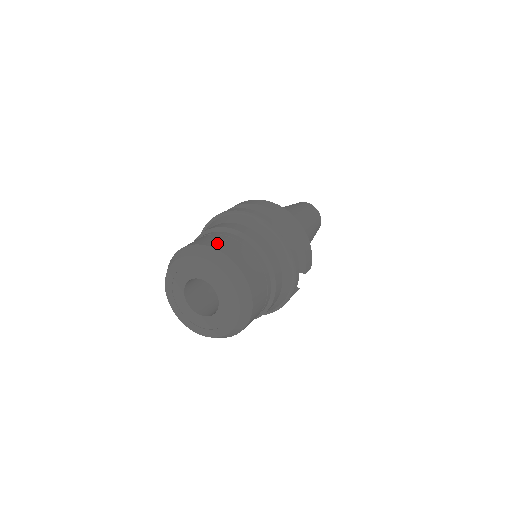
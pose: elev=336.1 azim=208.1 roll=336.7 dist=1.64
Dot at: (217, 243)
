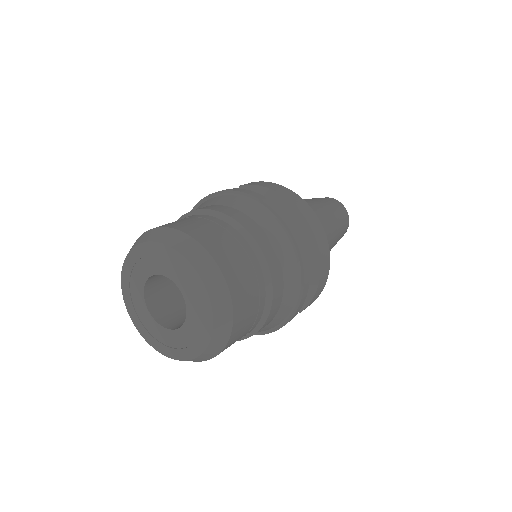
Dot at: (222, 252)
